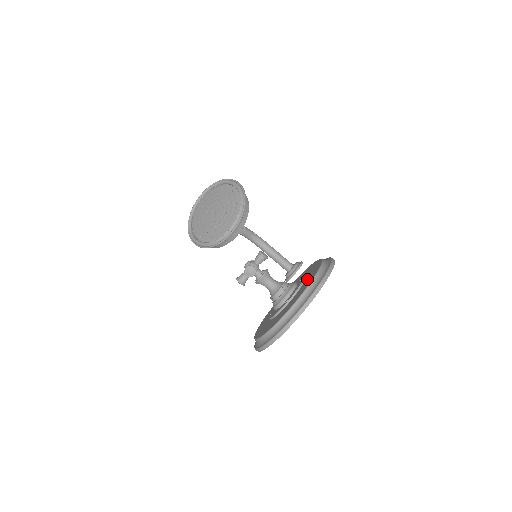
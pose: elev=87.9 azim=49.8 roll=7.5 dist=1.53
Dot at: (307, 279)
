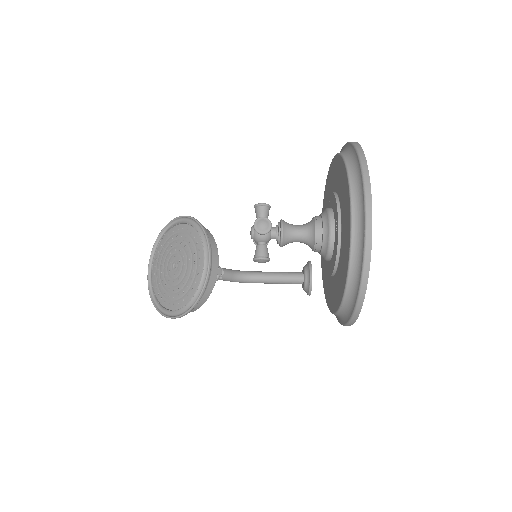
Dot at: (336, 183)
